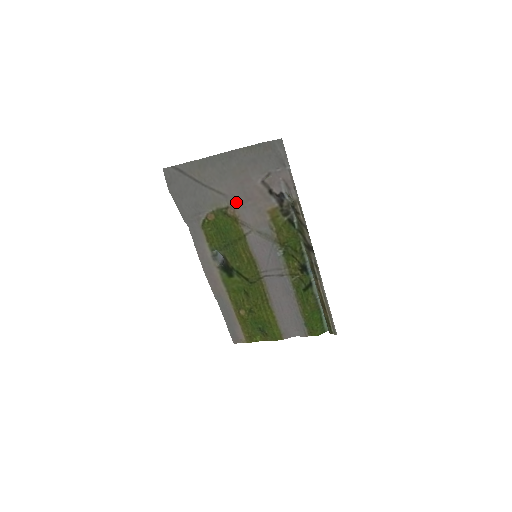
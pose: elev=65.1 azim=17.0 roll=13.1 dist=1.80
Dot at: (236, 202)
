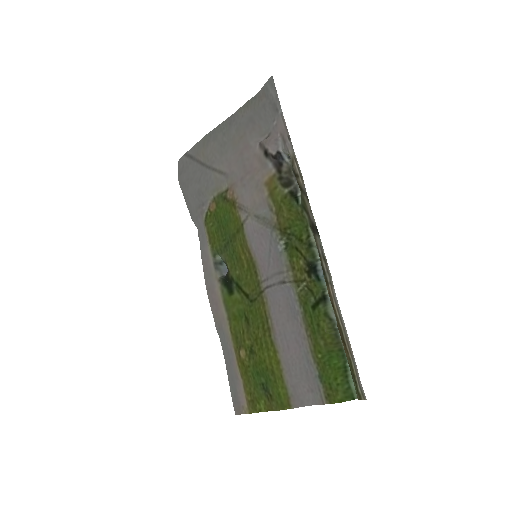
Dot at: (235, 180)
